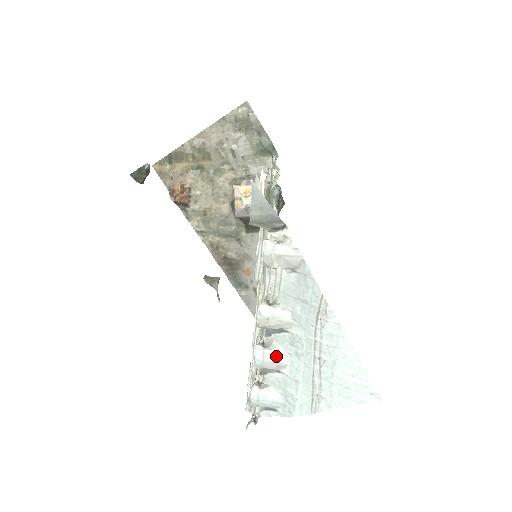
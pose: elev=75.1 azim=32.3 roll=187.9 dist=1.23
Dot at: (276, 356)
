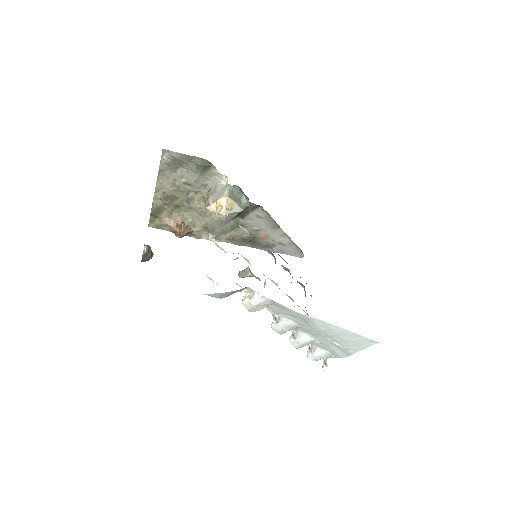
Dot at: (305, 339)
